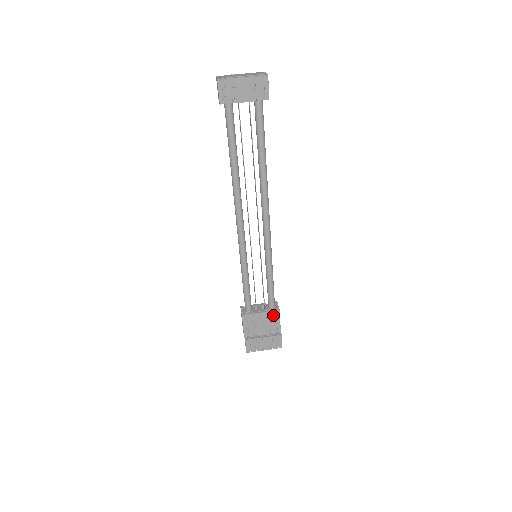
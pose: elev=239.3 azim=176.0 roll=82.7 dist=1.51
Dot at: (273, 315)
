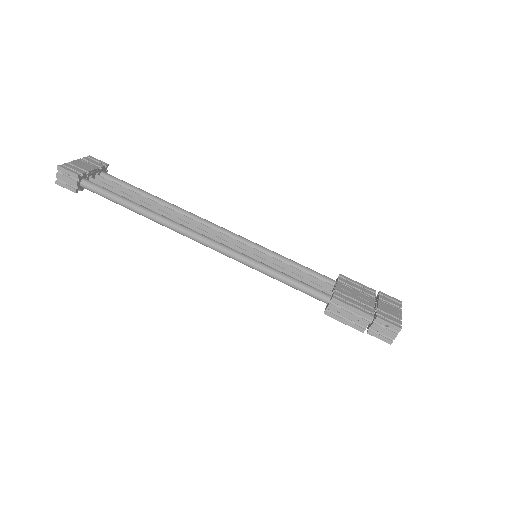
Dot at: (345, 281)
